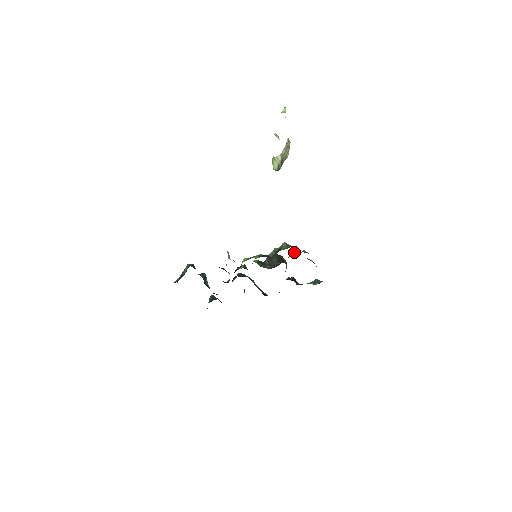
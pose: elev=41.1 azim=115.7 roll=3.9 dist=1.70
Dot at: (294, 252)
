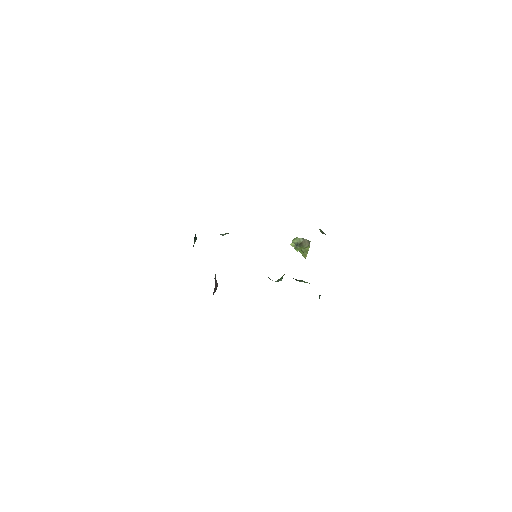
Dot at: occluded
